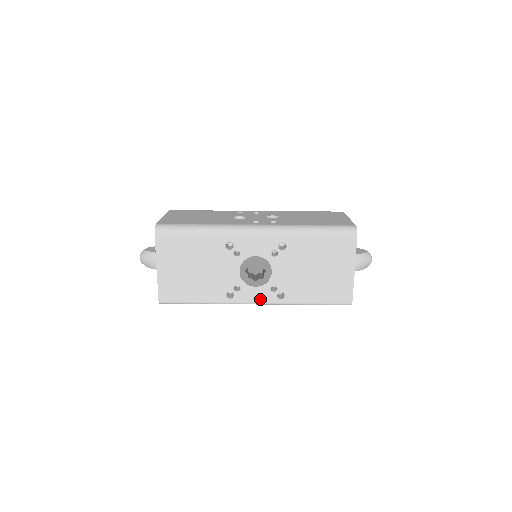
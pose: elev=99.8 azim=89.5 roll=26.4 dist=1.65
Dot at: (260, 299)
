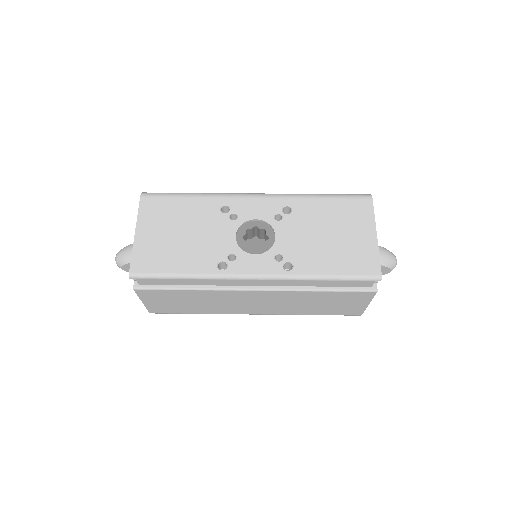
Dot at: (261, 270)
